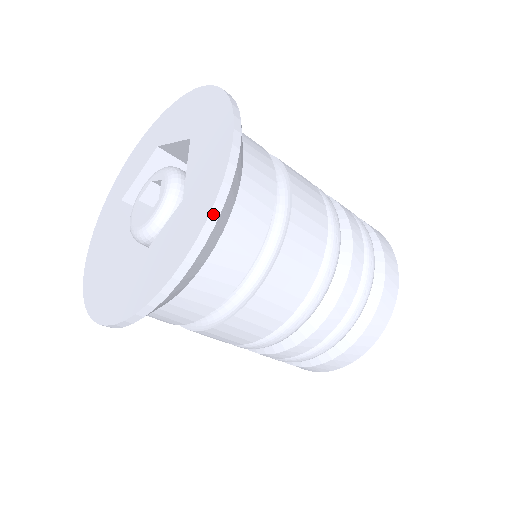
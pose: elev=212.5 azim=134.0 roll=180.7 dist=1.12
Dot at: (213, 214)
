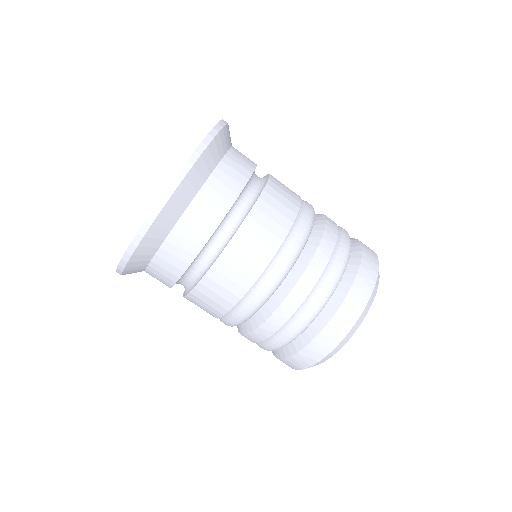
Dot at: occluded
